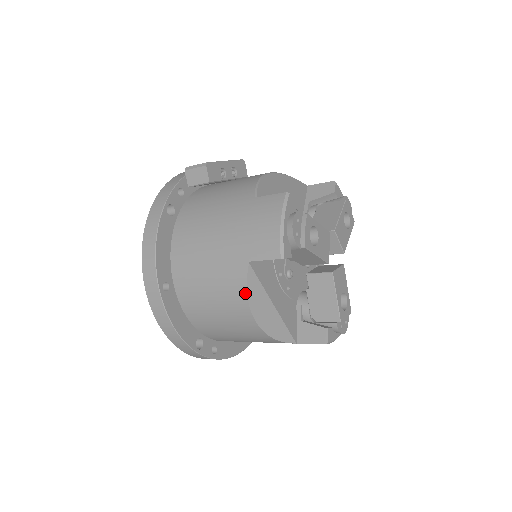
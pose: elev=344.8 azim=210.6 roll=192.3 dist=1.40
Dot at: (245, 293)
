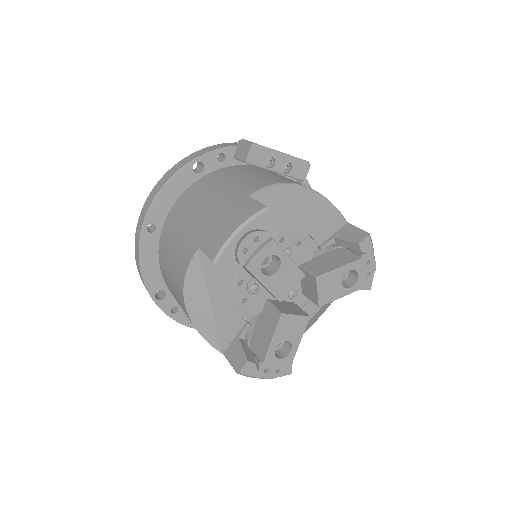
Dot at: (185, 274)
